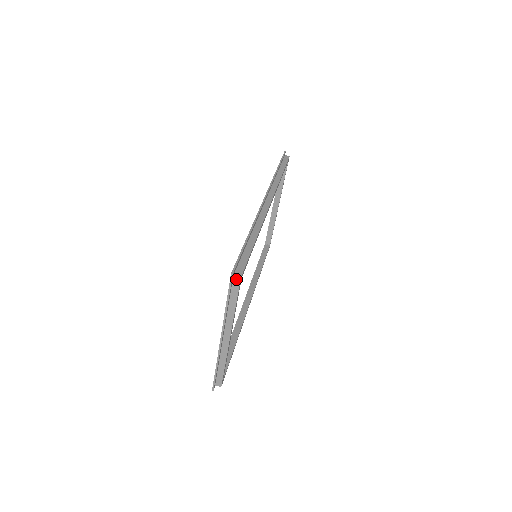
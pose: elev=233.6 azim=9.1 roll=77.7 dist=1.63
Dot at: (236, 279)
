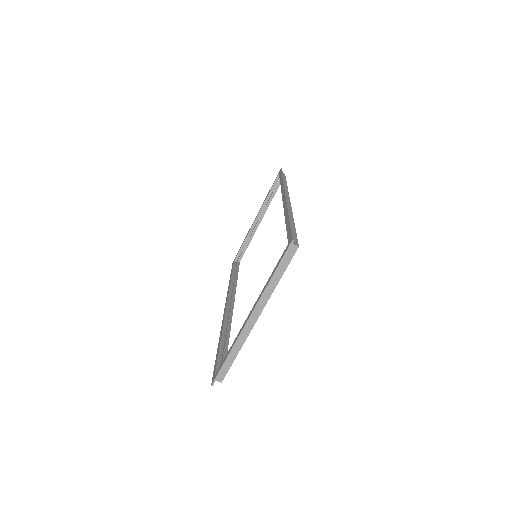
Dot at: (292, 248)
